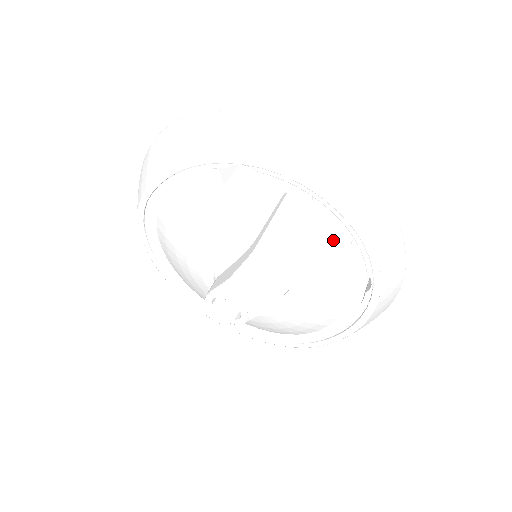
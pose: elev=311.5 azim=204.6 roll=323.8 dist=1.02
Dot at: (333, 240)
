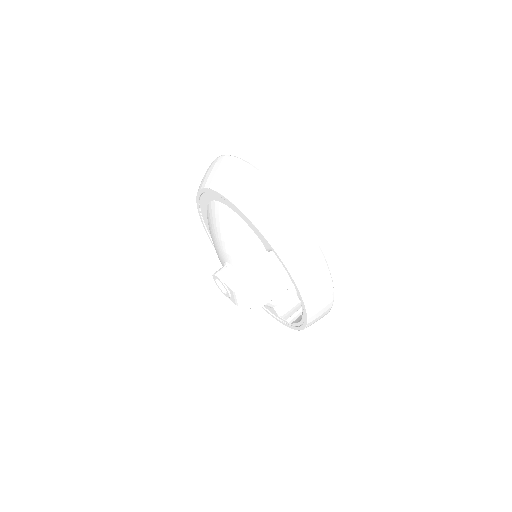
Dot at: occluded
